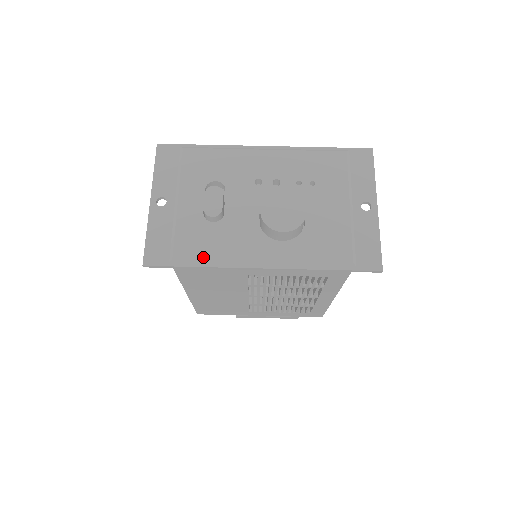
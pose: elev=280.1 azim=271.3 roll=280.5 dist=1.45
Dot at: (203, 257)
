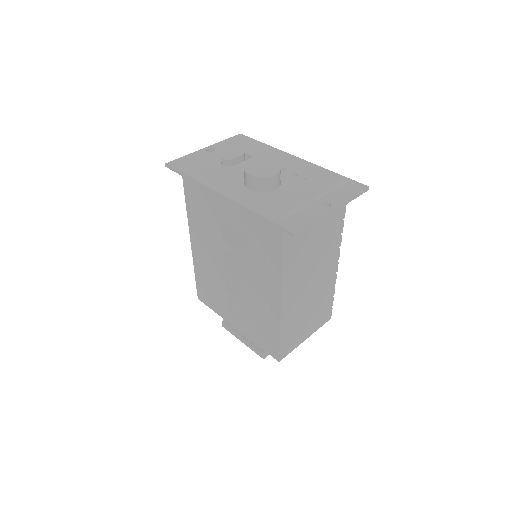
Dot at: (197, 173)
